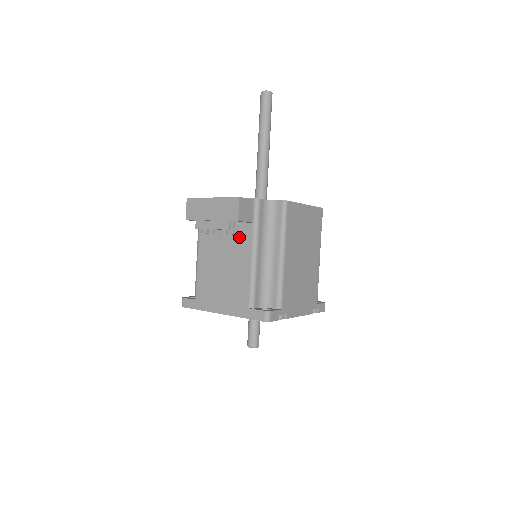
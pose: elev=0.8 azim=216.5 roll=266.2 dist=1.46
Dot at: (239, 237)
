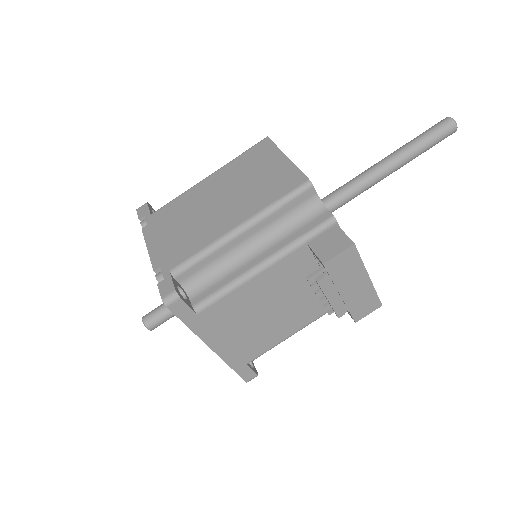
Dot at: (317, 302)
